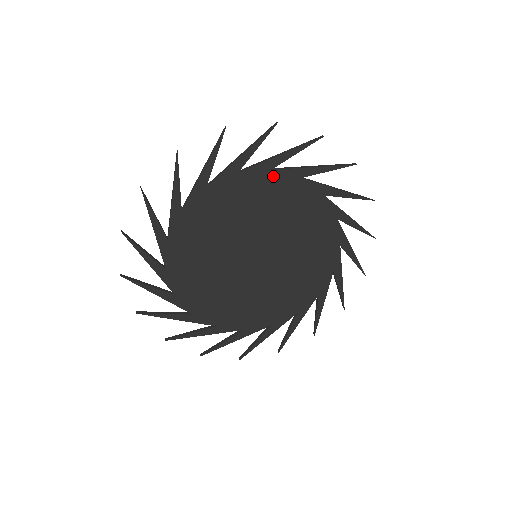
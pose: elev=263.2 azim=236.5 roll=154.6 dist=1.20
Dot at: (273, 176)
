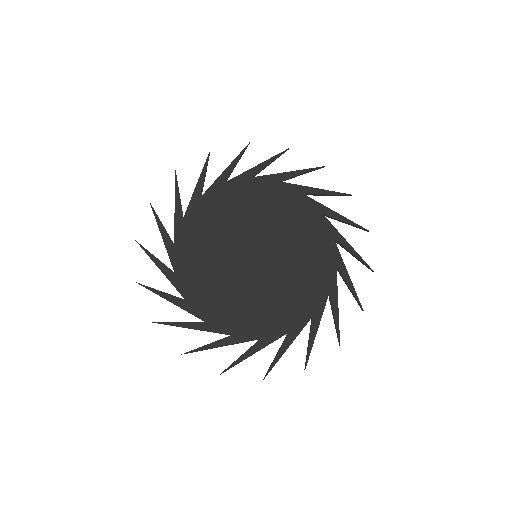
Dot at: (229, 186)
